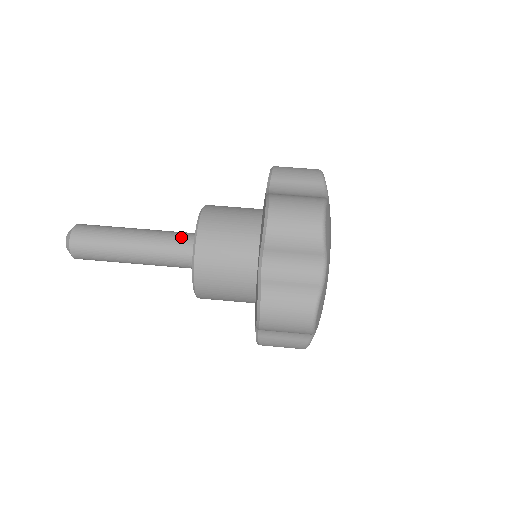
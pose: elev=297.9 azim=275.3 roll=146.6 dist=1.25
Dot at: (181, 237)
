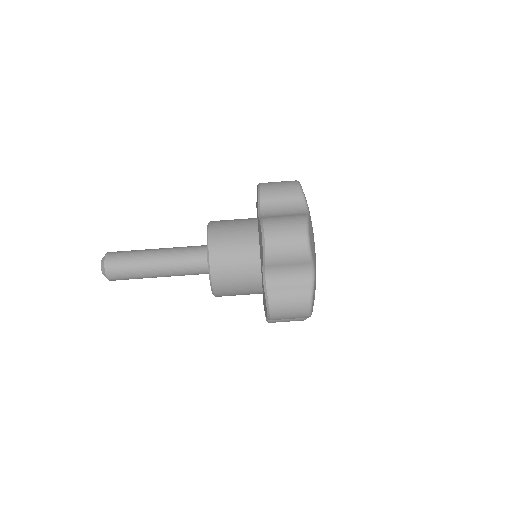
Dot at: (194, 253)
